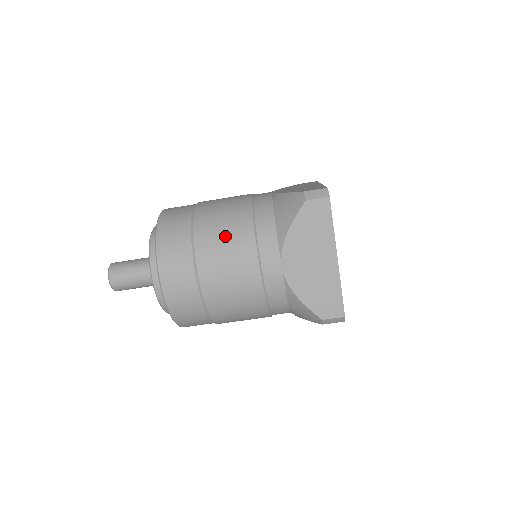
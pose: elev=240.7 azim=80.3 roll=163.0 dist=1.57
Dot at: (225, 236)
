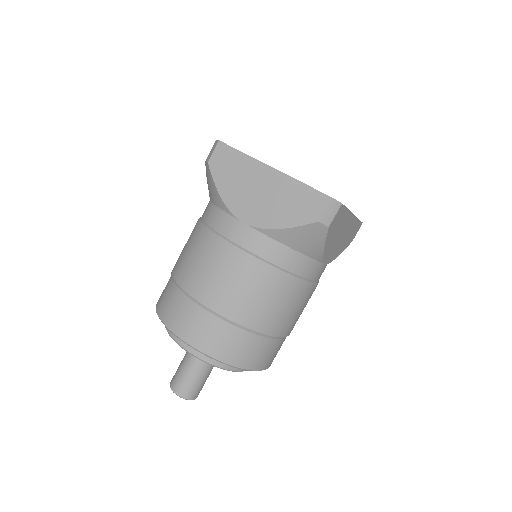
Dot at: (191, 253)
